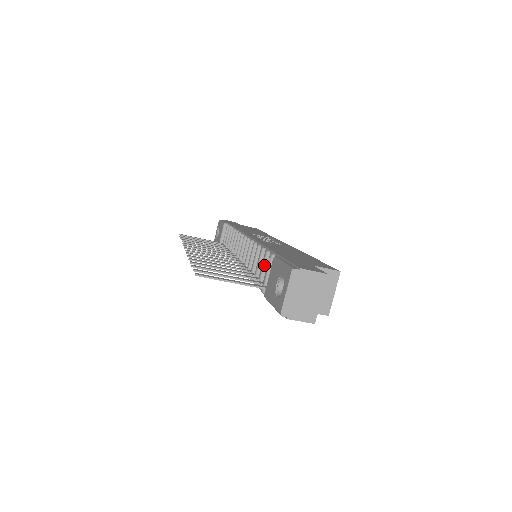
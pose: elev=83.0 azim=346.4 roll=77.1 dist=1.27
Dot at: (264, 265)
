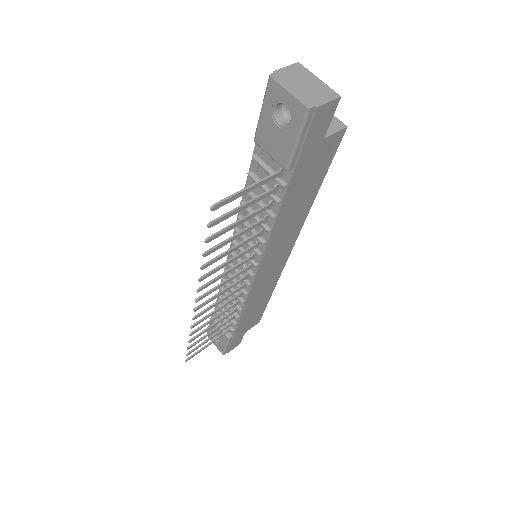
Dot at: occluded
